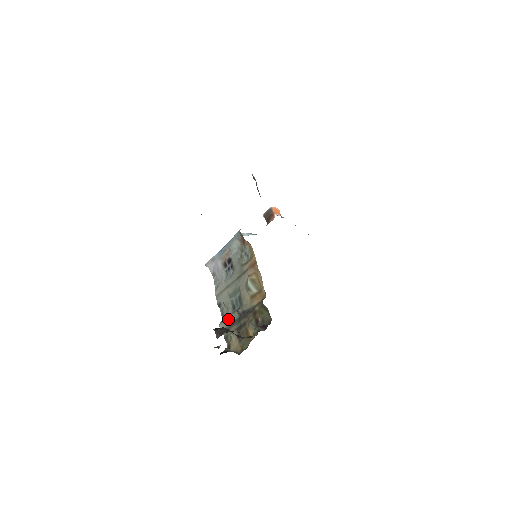
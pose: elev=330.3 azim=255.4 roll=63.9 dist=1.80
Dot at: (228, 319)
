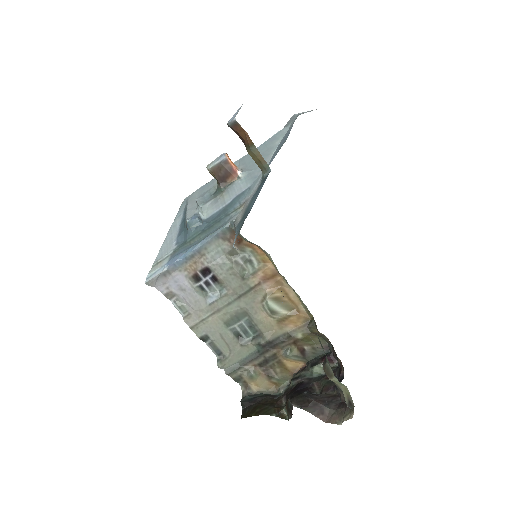
Dot at: (234, 355)
